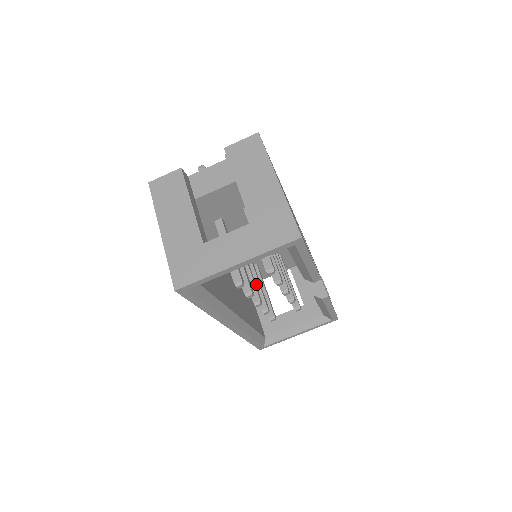
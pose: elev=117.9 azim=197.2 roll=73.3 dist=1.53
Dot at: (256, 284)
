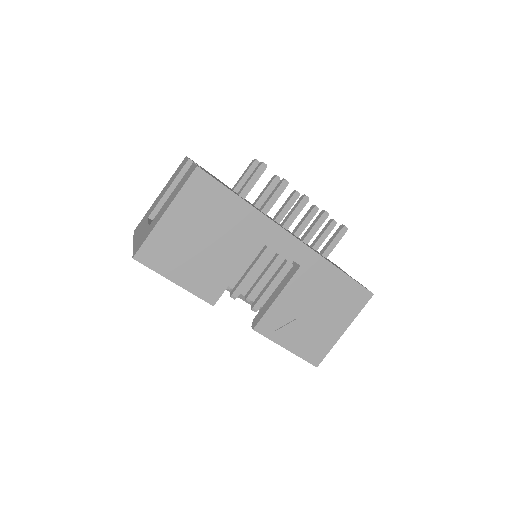
Dot at: (261, 276)
